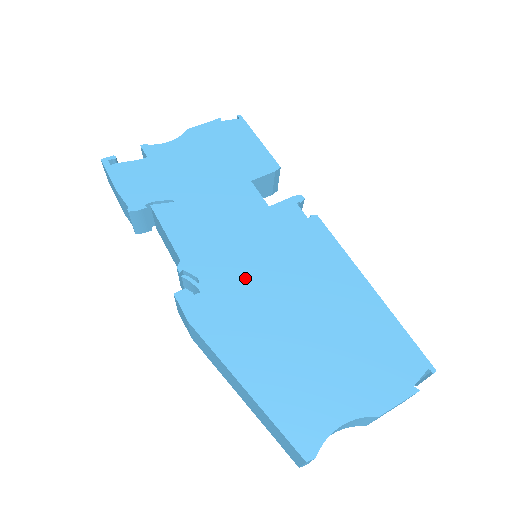
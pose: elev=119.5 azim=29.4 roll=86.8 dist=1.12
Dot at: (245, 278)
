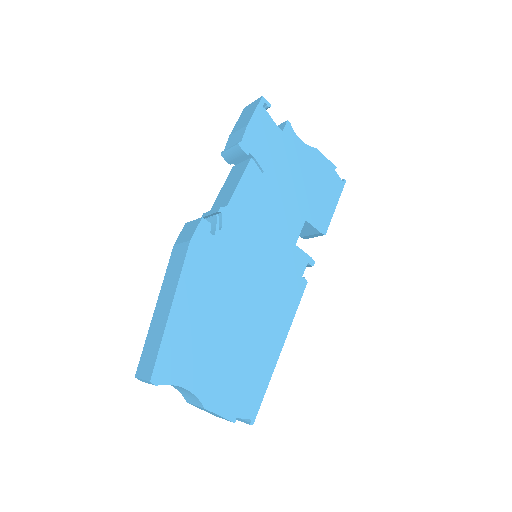
Dot at: (240, 261)
